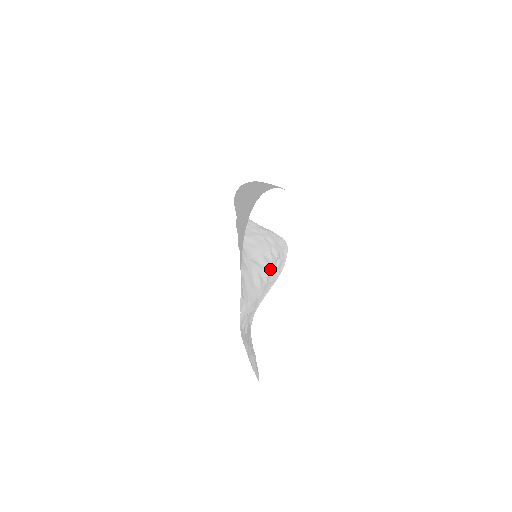
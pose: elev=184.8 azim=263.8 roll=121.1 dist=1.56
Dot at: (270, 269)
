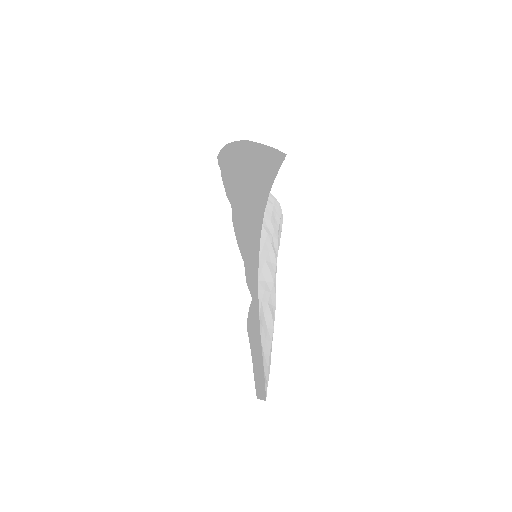
Dot at: occluded
